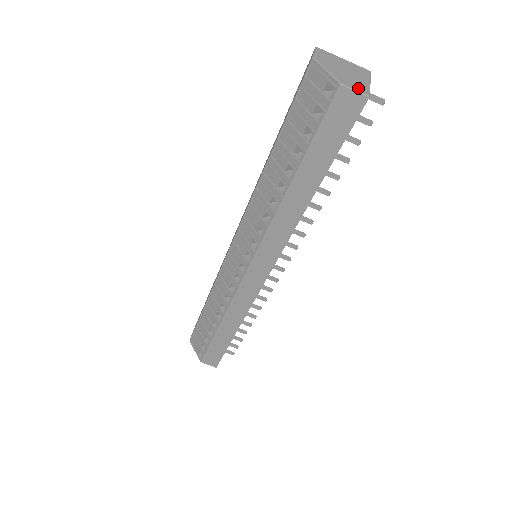
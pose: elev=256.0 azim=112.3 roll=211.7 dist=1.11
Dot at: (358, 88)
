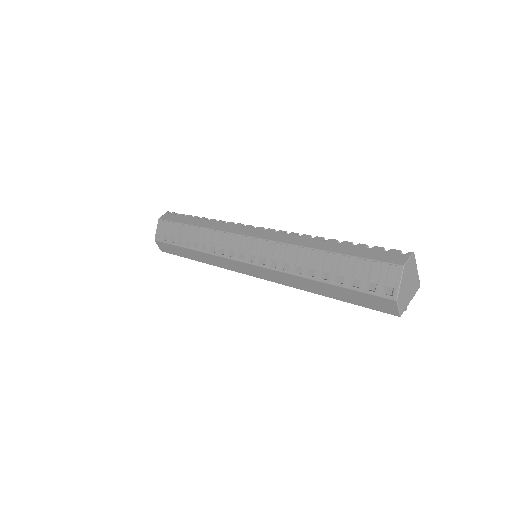
Dot at: (401, 307)
